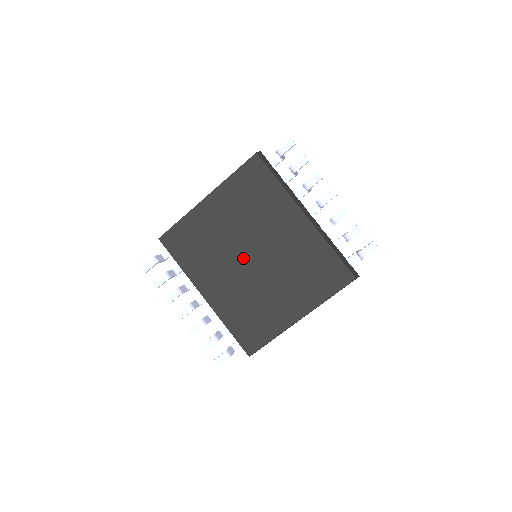
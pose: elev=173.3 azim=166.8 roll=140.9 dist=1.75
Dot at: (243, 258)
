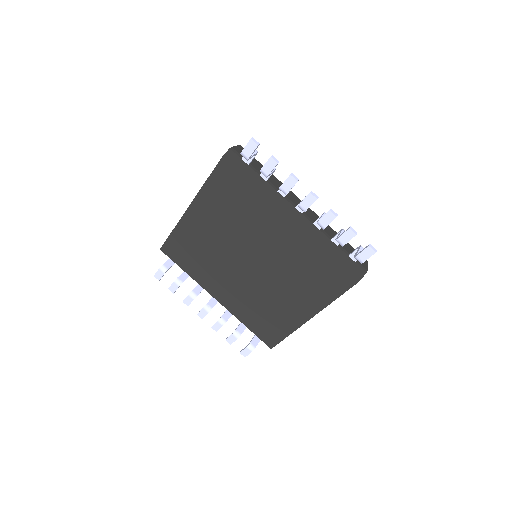
Dot at: (240, 265)
